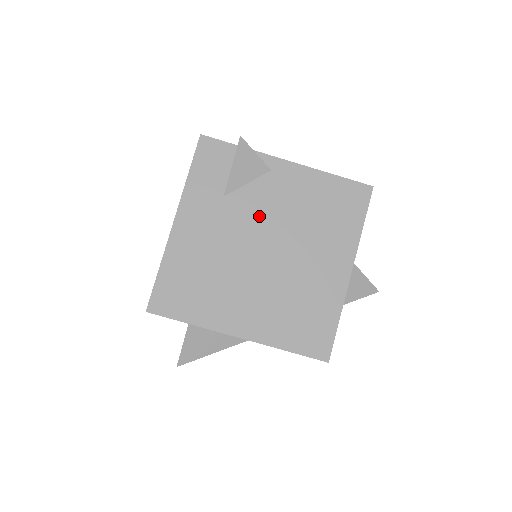
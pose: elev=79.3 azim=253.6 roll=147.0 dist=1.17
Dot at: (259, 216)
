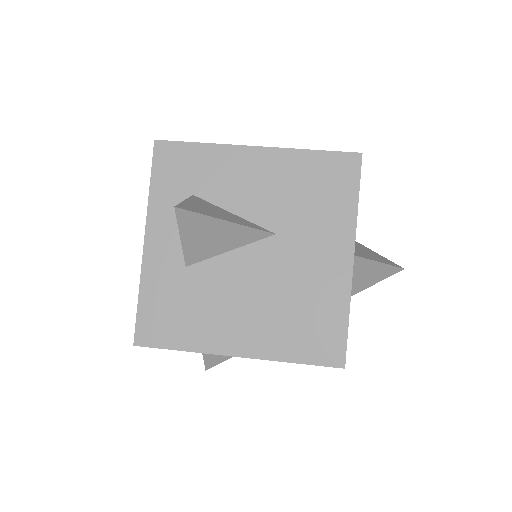
Dot at: occluded
